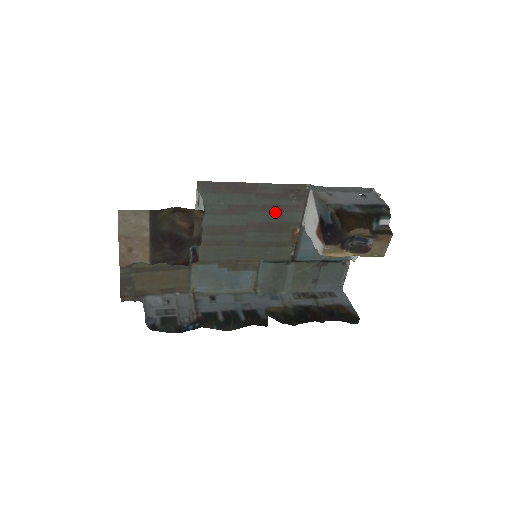
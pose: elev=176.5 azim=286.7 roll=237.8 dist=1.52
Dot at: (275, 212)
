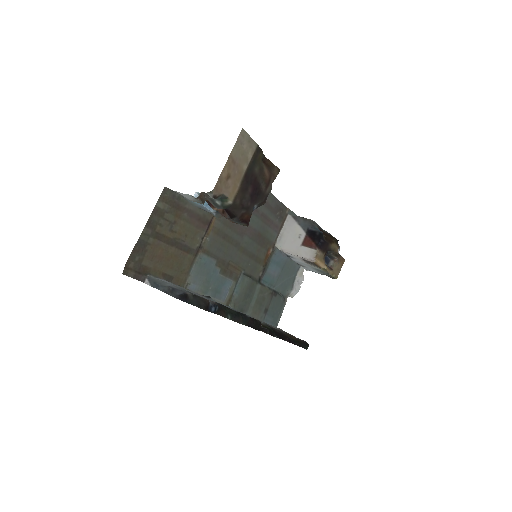
Dot at: (265, 224)
